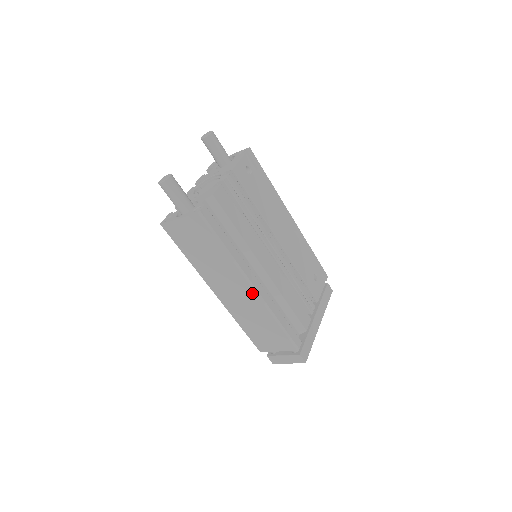
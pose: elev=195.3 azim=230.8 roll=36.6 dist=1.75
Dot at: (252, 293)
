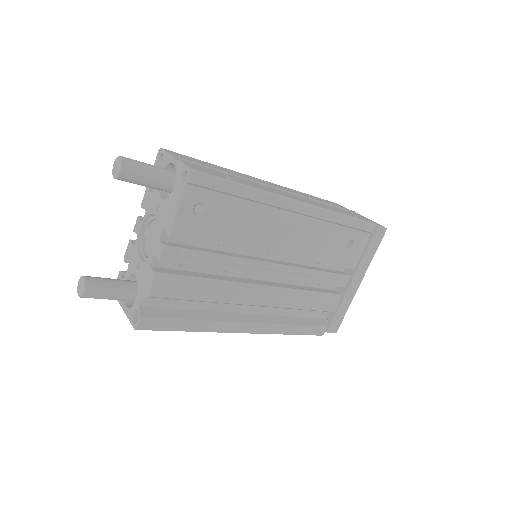
Dot at: occluded
